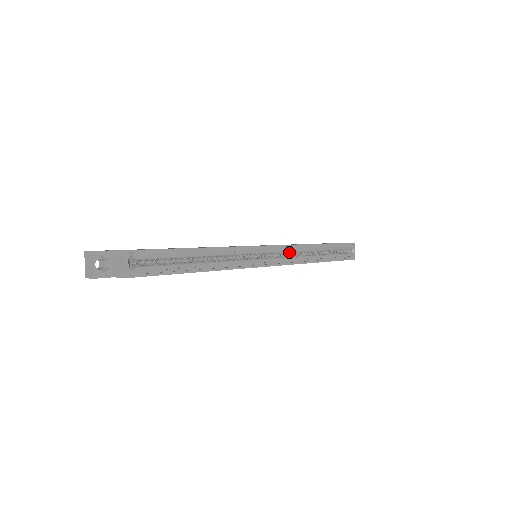
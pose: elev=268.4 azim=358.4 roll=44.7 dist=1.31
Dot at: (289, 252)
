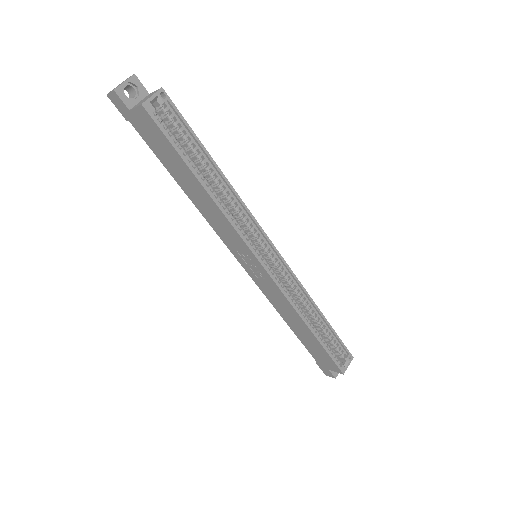
Dot at: (288, 284)
